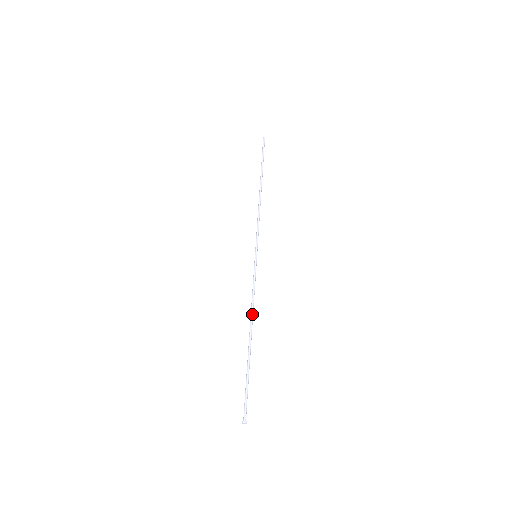
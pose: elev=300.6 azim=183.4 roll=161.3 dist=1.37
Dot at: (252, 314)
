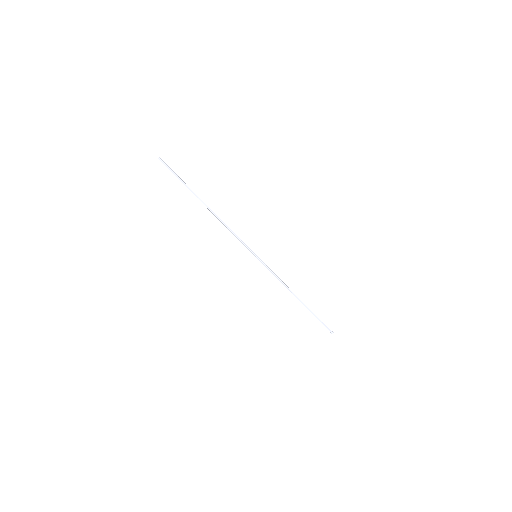
Dot at: occluded
